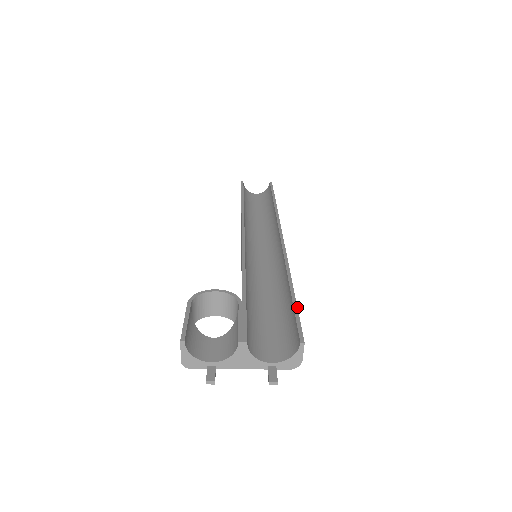
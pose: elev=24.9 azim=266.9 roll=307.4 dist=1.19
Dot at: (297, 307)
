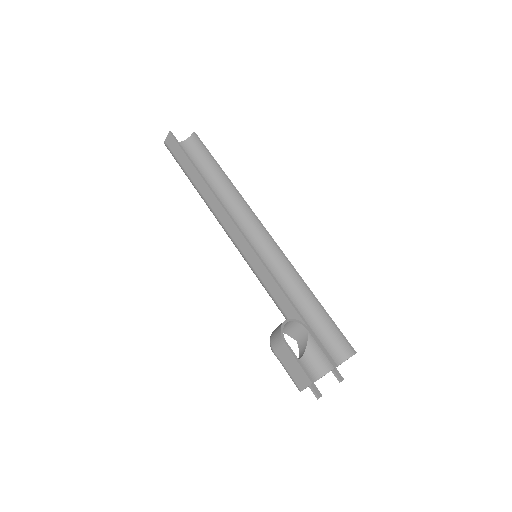
Dot at: (333, 321)
